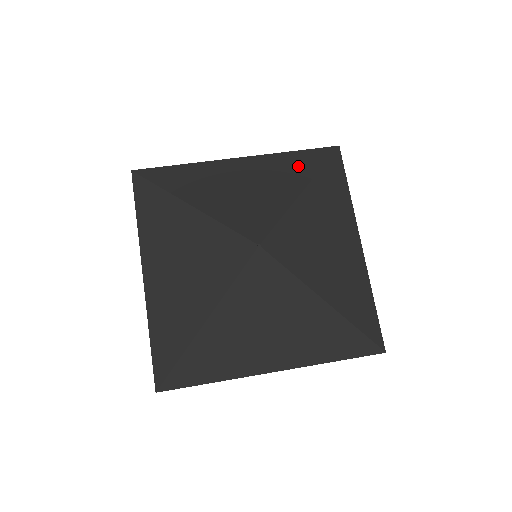
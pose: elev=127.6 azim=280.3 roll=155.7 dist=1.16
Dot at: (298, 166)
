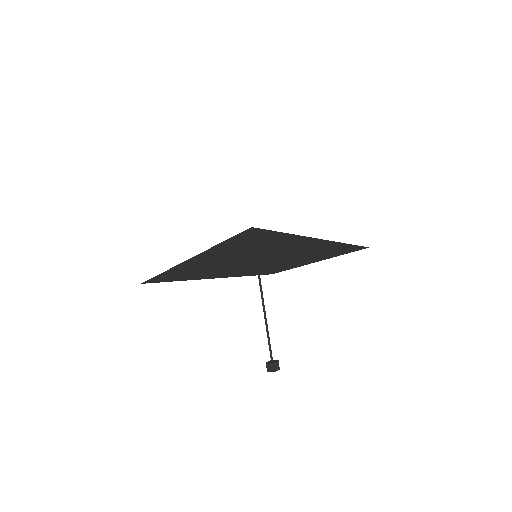
Dot at: occluded
